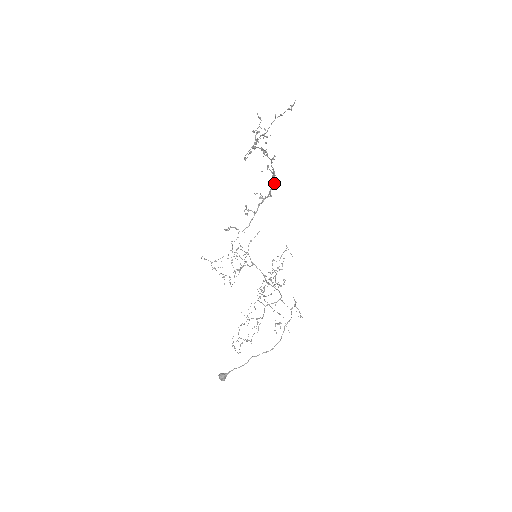
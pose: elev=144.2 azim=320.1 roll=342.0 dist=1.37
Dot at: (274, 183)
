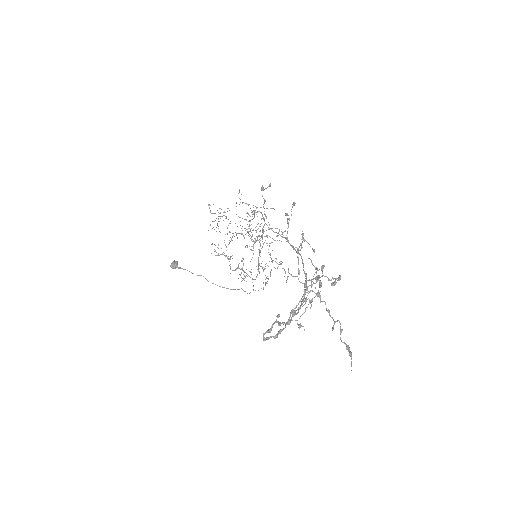
Dot at: occluded
